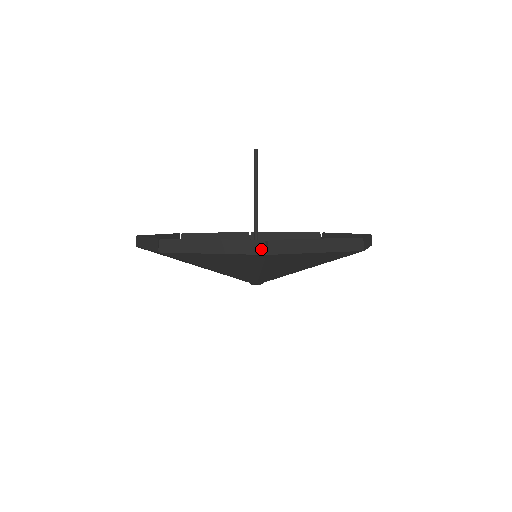
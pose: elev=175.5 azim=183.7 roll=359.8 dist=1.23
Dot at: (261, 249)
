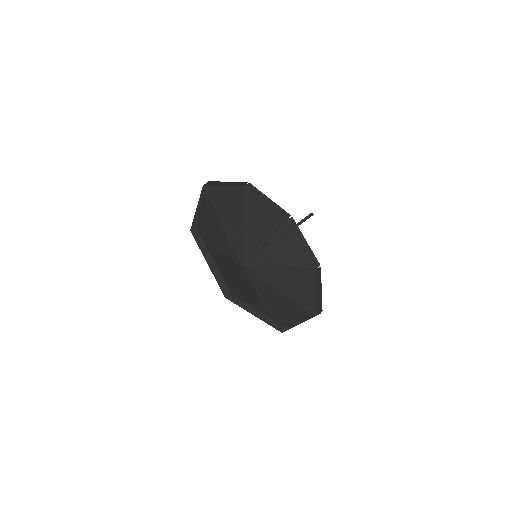
Dot at: (226, 293)
